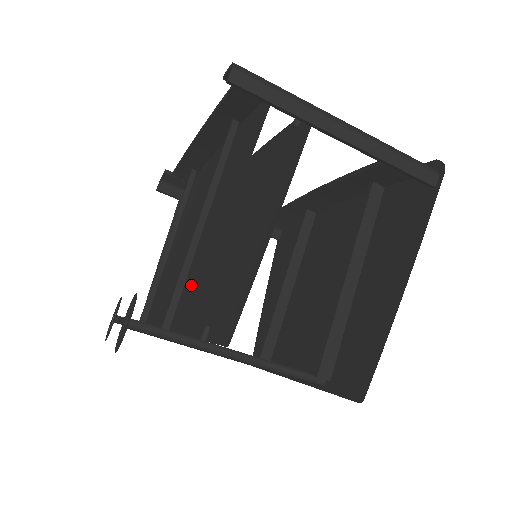
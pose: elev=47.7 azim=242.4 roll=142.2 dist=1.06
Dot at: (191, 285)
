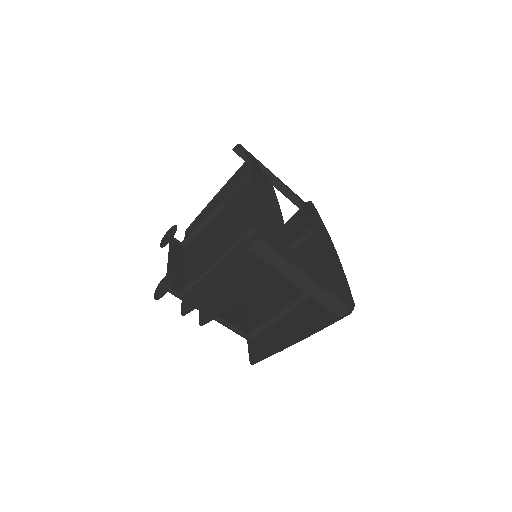
Dot at: (199, 290)
